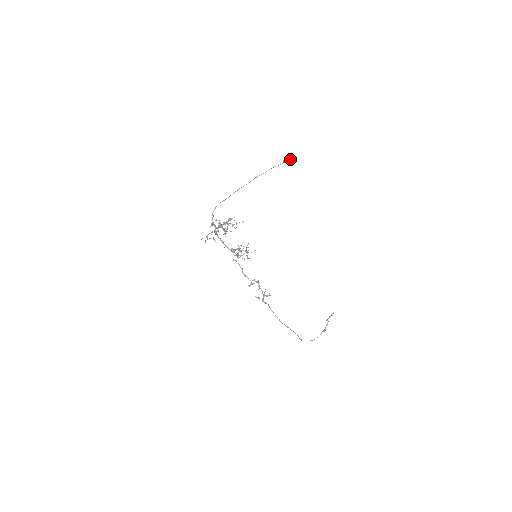
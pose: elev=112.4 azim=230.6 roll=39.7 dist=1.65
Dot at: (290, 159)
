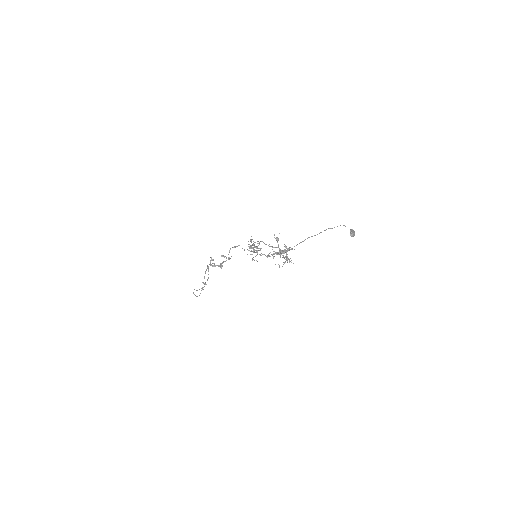
Dot at: occluded
